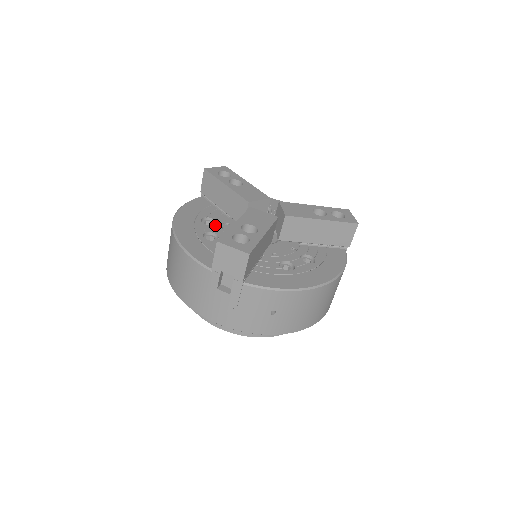
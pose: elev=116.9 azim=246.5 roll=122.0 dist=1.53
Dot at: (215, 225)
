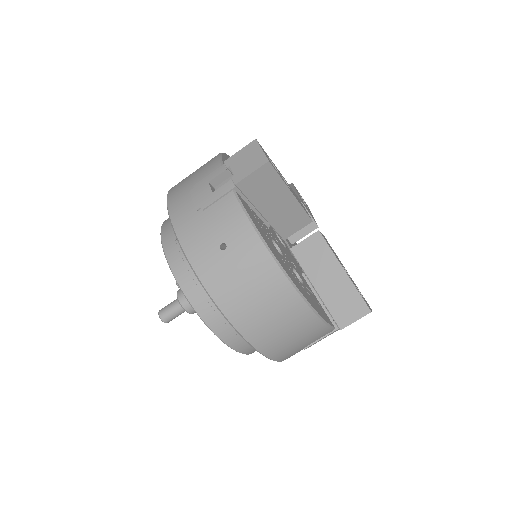
Dot at: occluded
